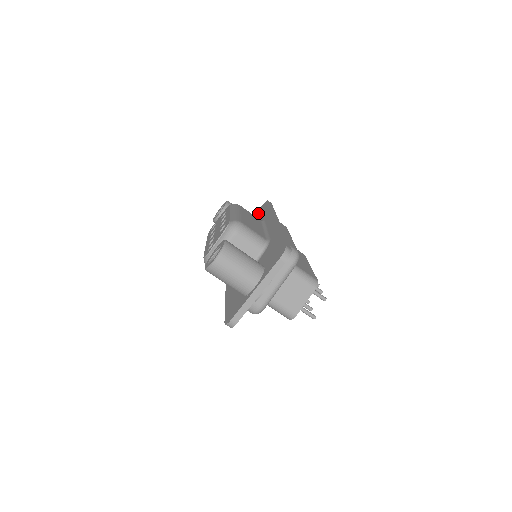
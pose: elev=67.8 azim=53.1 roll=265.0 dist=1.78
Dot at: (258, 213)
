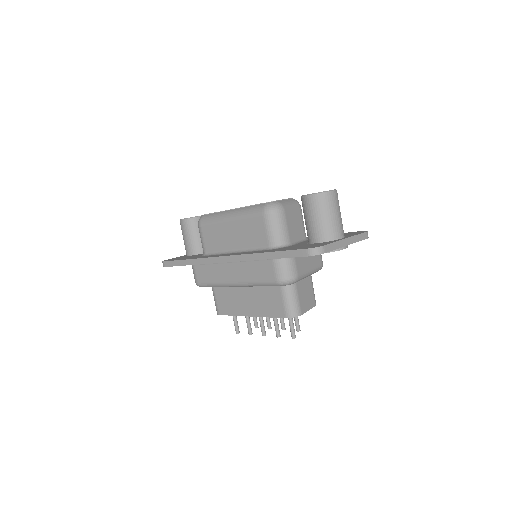
Dot at: occluded
